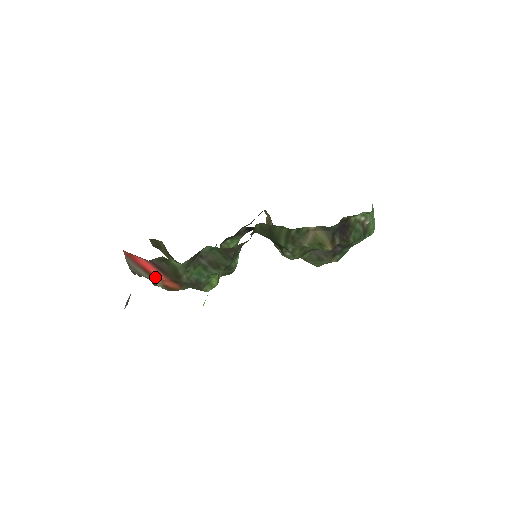
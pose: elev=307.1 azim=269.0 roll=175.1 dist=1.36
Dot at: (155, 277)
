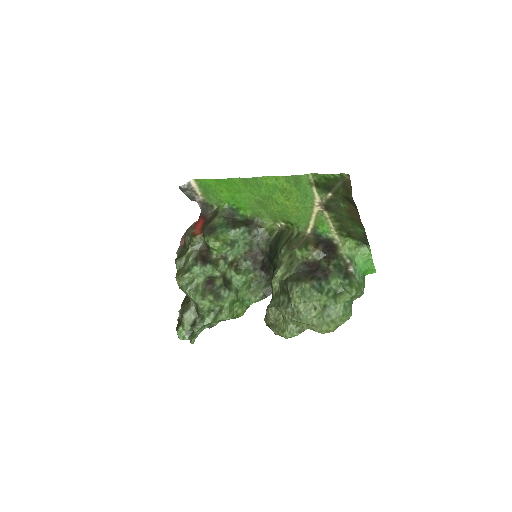
Dot at: (195, 230)
